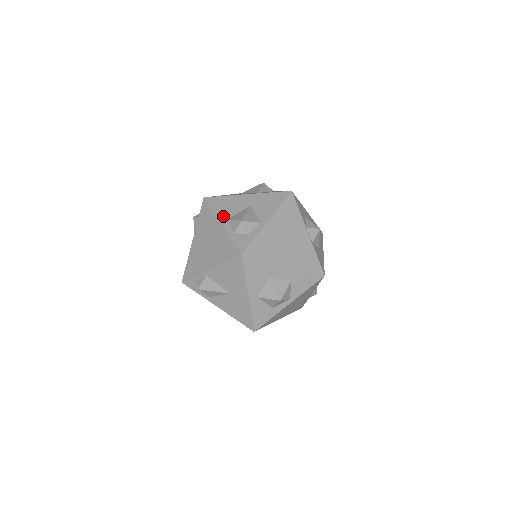
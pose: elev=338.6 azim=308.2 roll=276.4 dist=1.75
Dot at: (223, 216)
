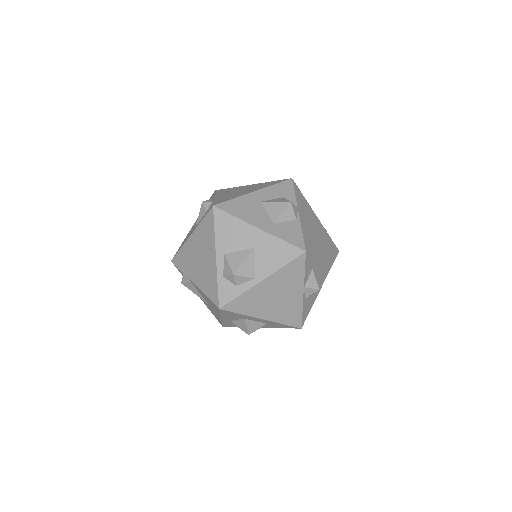
Dot at: (222, 247)
